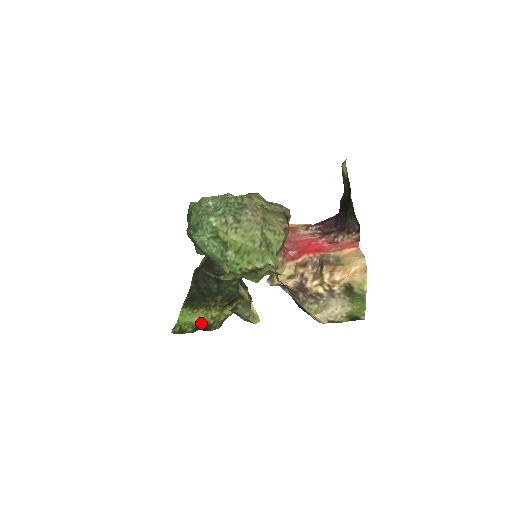
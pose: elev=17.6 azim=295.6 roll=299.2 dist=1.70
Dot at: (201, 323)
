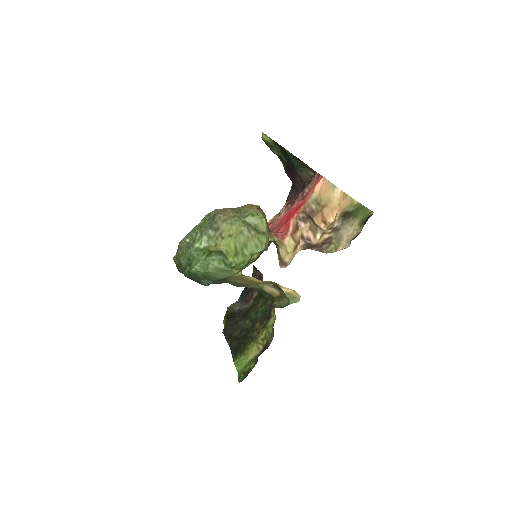
Dot at: (258, 352)
